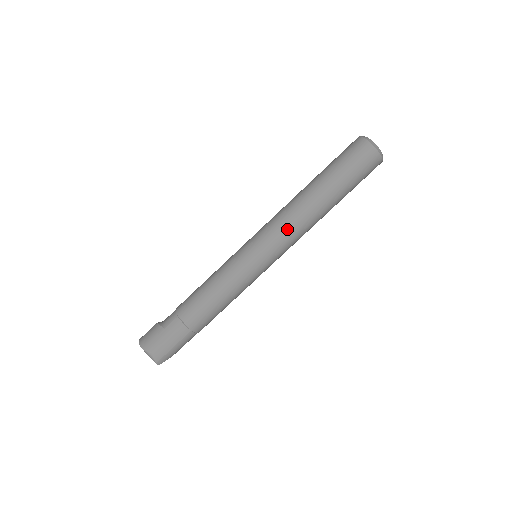
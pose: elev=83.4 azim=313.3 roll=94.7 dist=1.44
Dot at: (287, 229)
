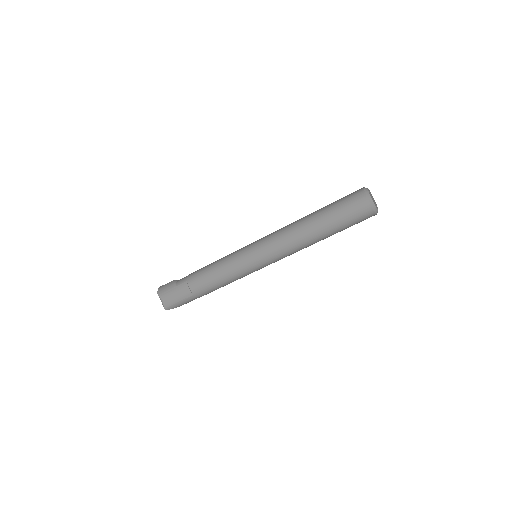
Dot at: (281, 245)
